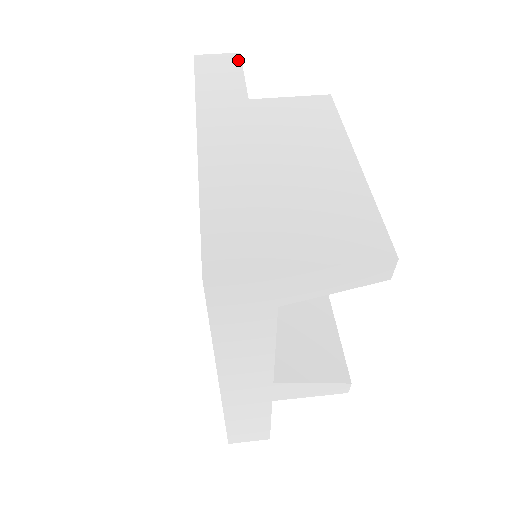
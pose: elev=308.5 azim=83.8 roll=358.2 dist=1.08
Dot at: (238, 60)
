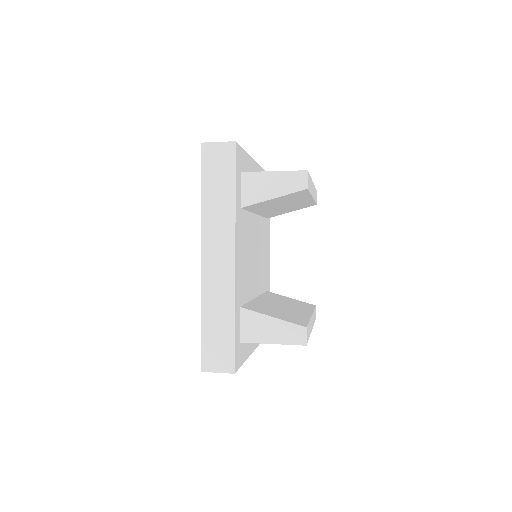
Dot at: occluded
